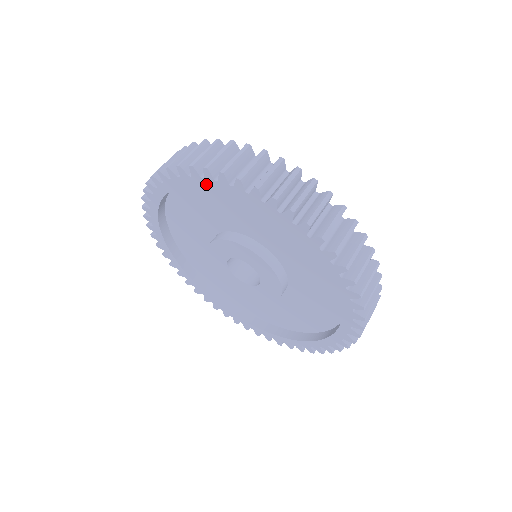
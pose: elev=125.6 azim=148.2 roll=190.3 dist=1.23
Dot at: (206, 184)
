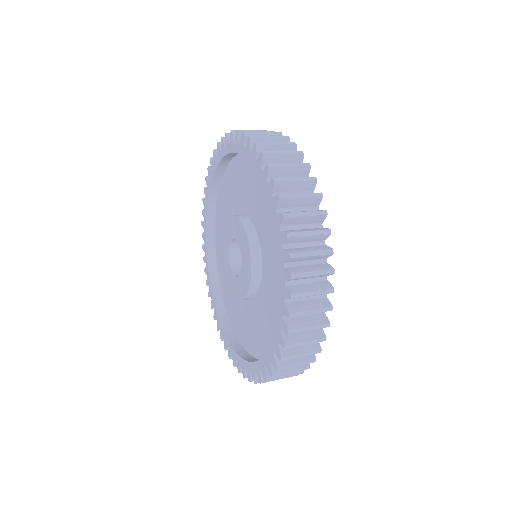
Dot at: (208, 191)
